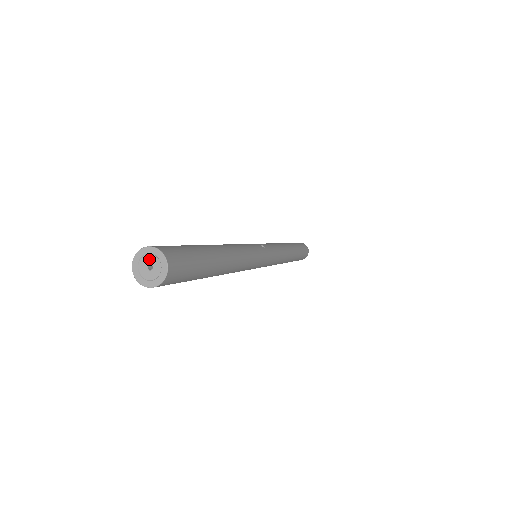
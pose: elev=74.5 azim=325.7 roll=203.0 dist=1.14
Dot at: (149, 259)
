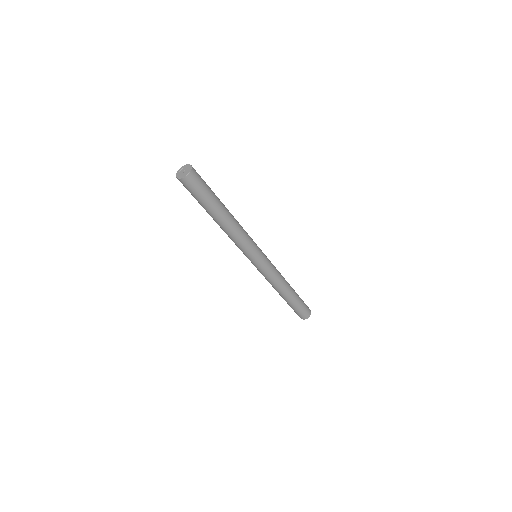
Dot at: (185, 169)
